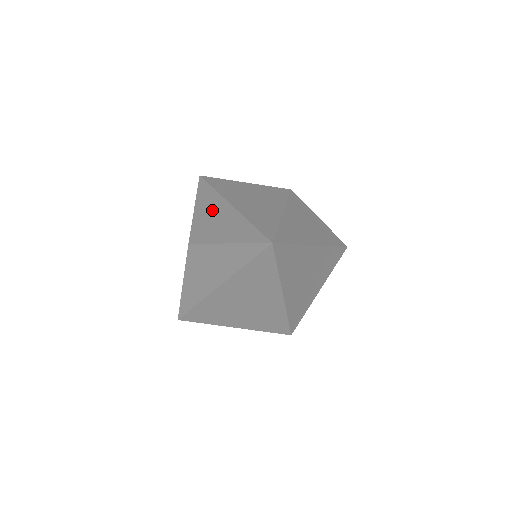
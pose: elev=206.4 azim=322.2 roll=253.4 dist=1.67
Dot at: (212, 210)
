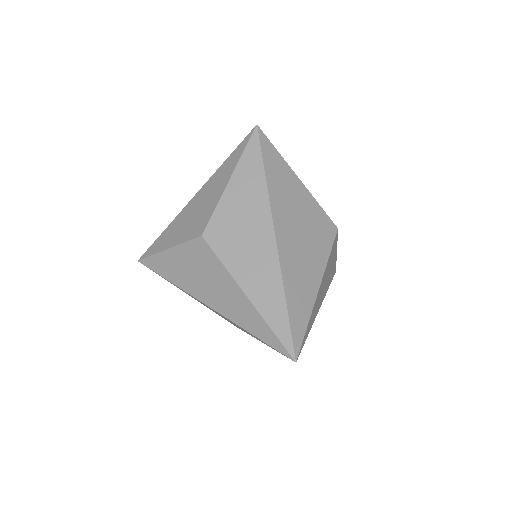
Dot at: (250, 218)
